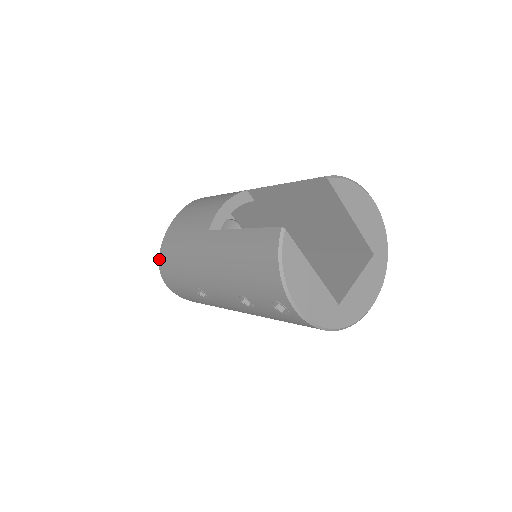
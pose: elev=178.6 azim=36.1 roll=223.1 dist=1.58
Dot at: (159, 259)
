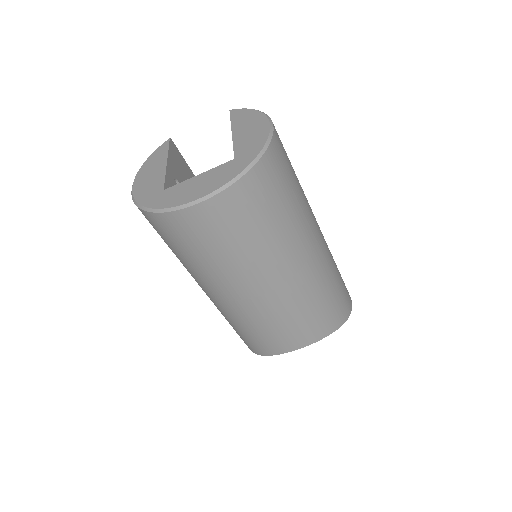
Dot at: occluded
